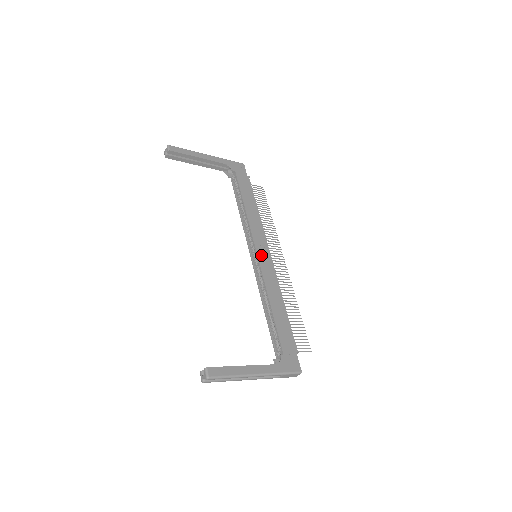
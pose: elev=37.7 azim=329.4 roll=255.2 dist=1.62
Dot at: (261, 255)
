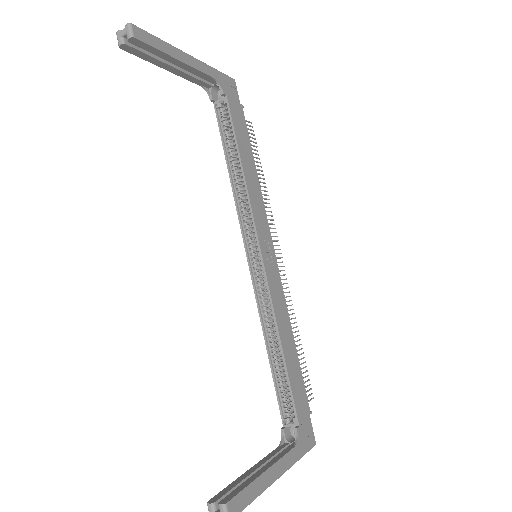
Dot at: (266, 258)
